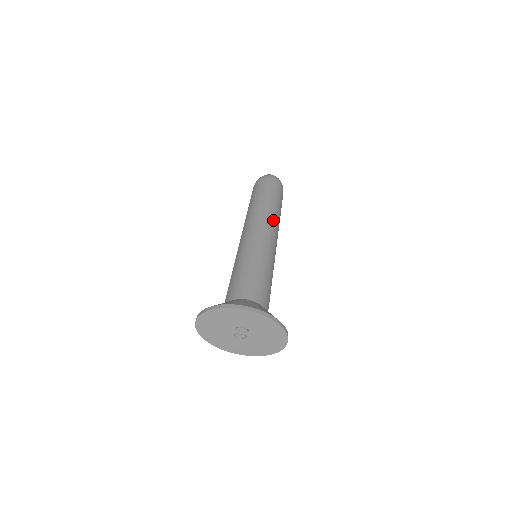
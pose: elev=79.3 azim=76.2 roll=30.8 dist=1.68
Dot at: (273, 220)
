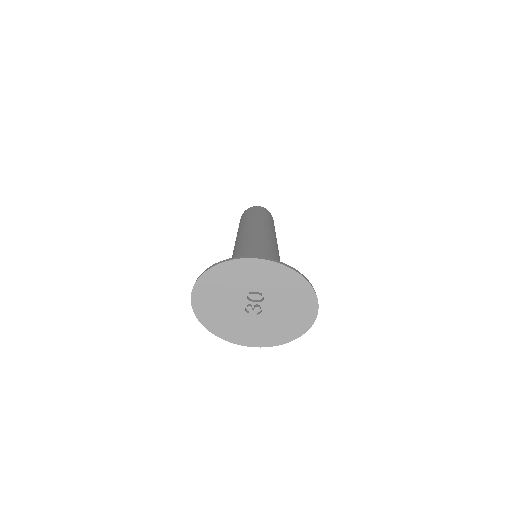
Dot at: (269, 226)
